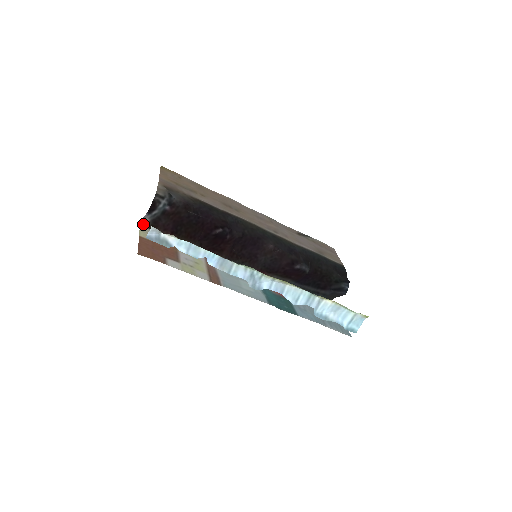
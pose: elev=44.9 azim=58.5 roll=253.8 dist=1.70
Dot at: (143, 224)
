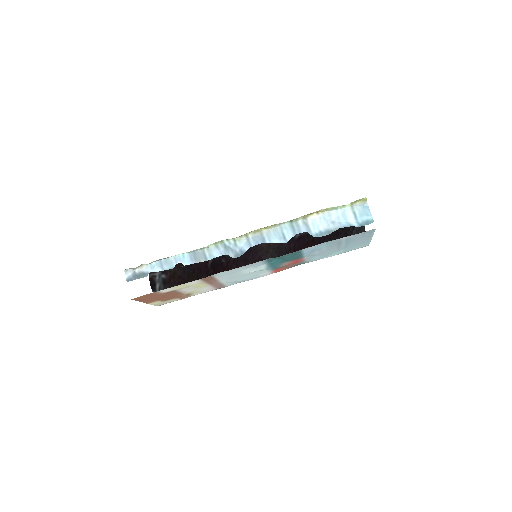
Dot at: occluded
